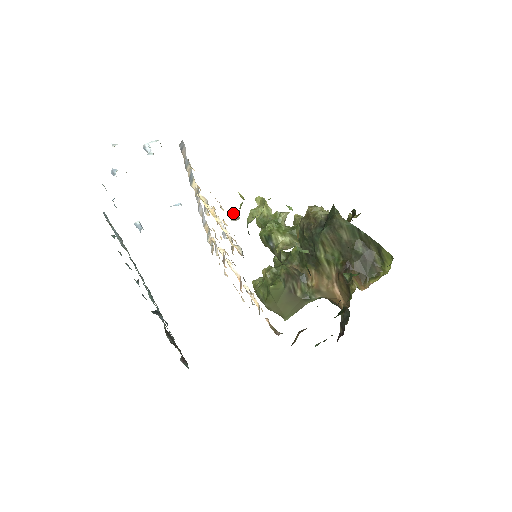
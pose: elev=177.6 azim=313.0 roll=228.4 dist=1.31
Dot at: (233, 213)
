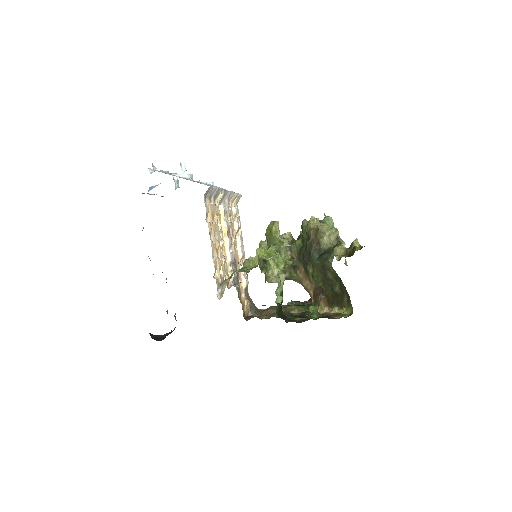
Dot at: (222, 285)
